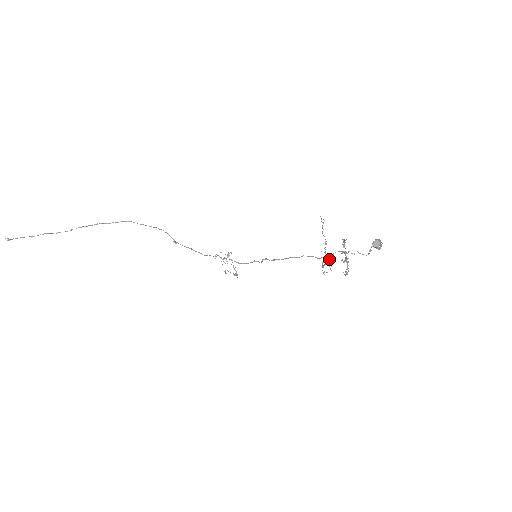
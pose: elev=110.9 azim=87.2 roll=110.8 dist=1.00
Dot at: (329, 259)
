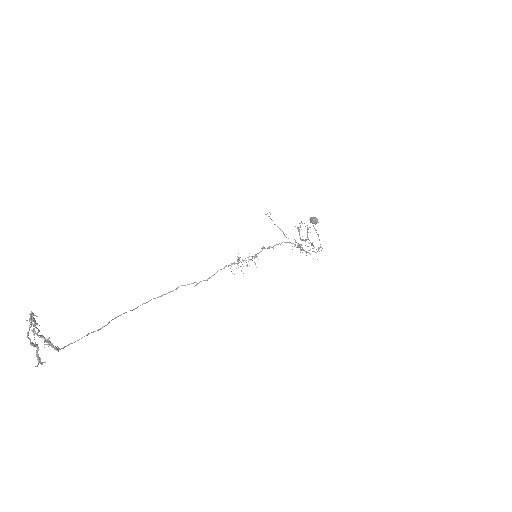
Dot at: (298, 230)
